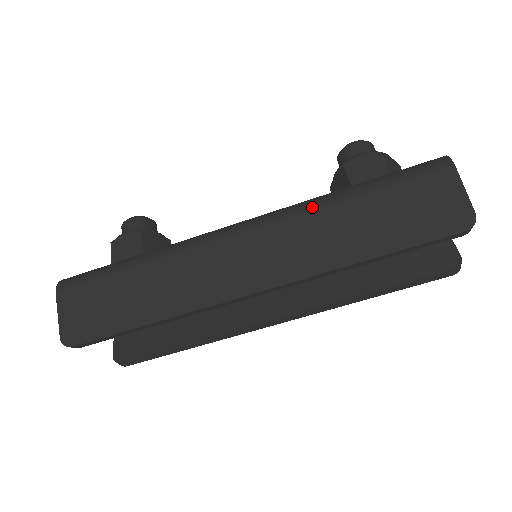
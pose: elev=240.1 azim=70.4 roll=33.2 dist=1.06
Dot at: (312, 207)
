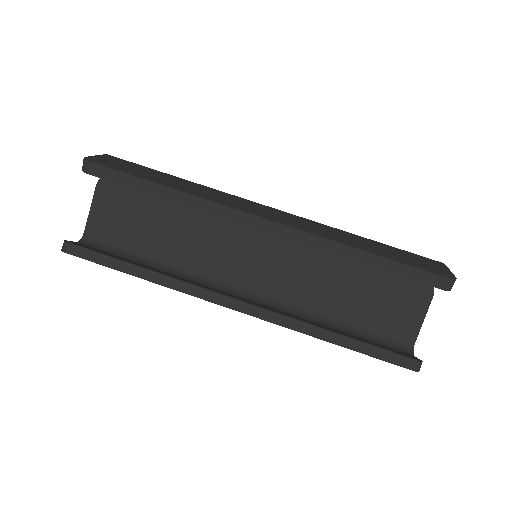
Dot at: occluded
